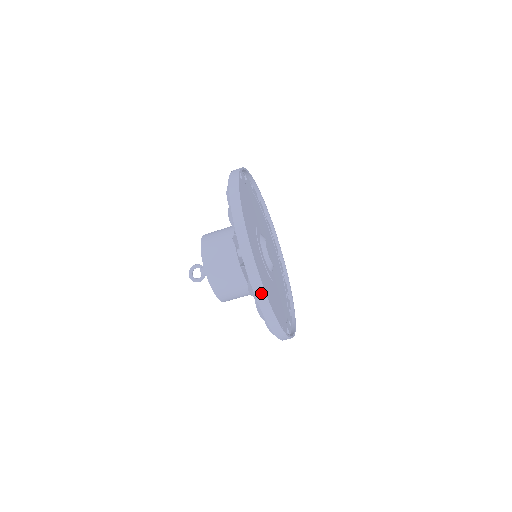
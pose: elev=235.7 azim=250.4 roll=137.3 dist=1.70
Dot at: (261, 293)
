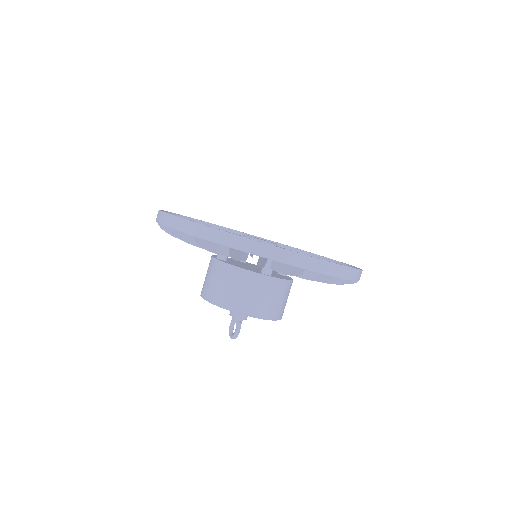
Dot at: (194, 228)
